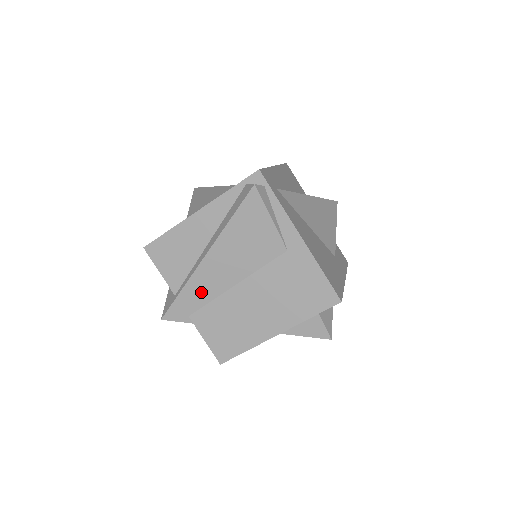
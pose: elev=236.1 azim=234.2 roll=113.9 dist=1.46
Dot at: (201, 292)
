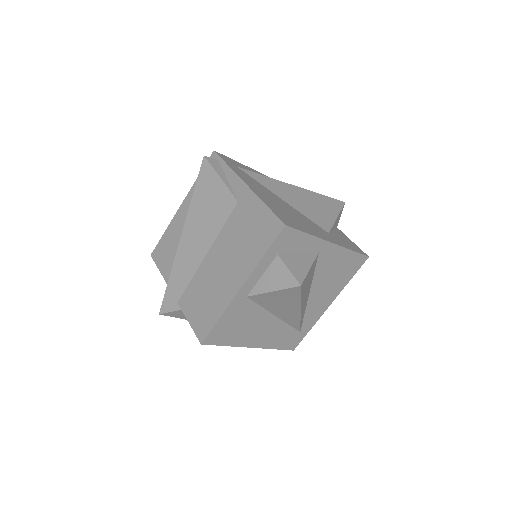
Dot at: (183, 273)
